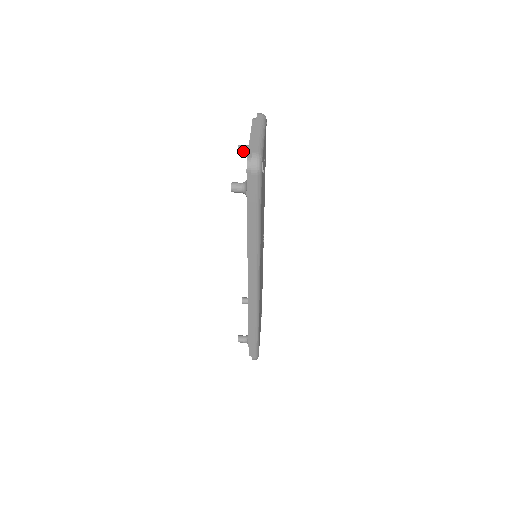
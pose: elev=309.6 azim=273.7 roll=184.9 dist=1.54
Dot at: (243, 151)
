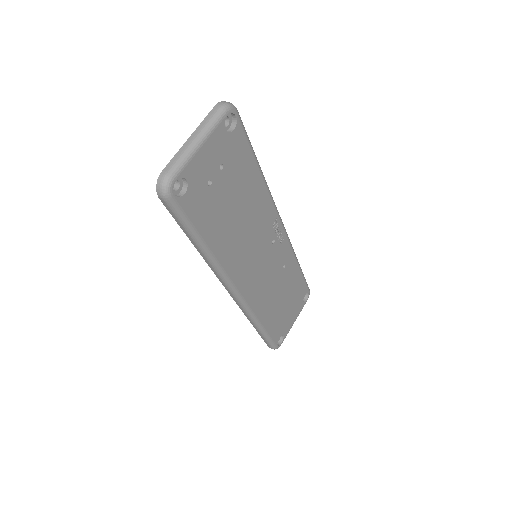
Dot at: occluded
